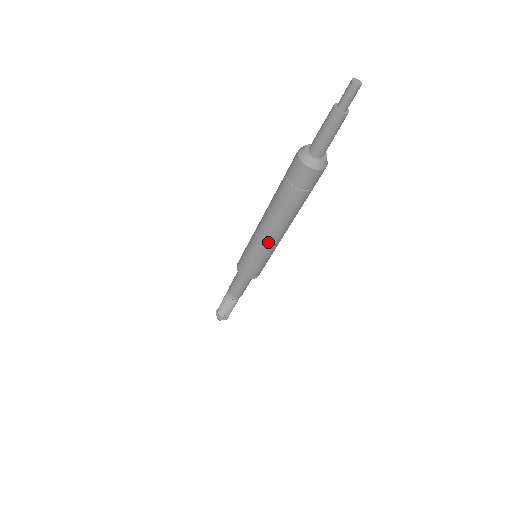
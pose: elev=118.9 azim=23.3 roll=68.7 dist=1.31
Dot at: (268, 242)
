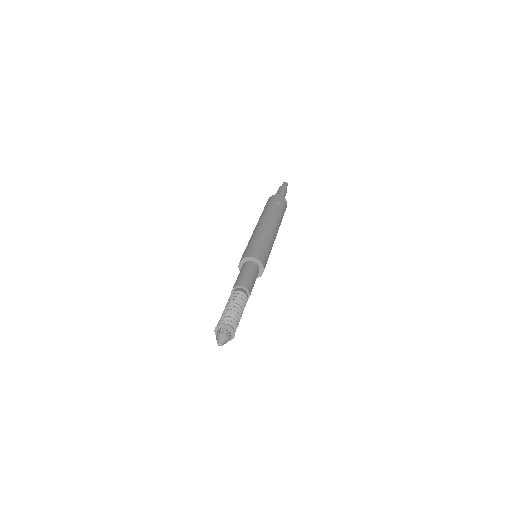
Dot at: (272, 233)
